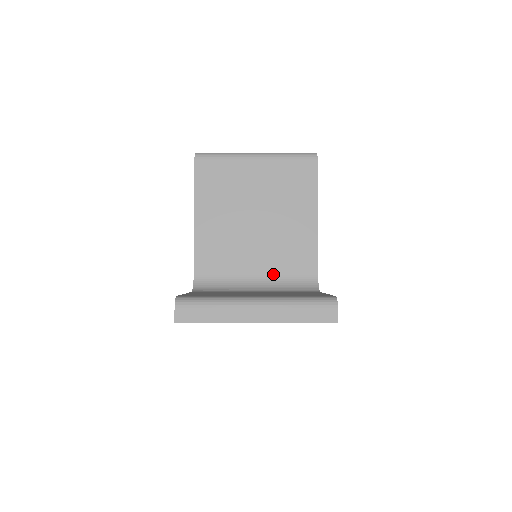
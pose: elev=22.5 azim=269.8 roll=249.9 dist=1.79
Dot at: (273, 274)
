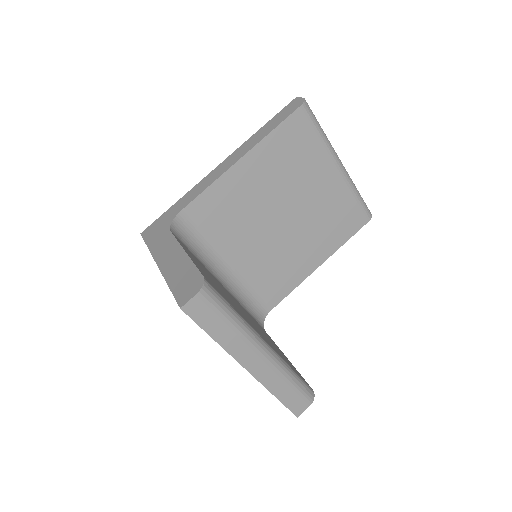
Dot at: (244, 277)
